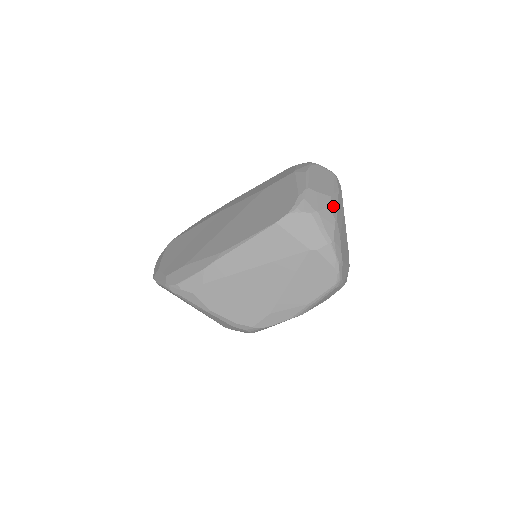
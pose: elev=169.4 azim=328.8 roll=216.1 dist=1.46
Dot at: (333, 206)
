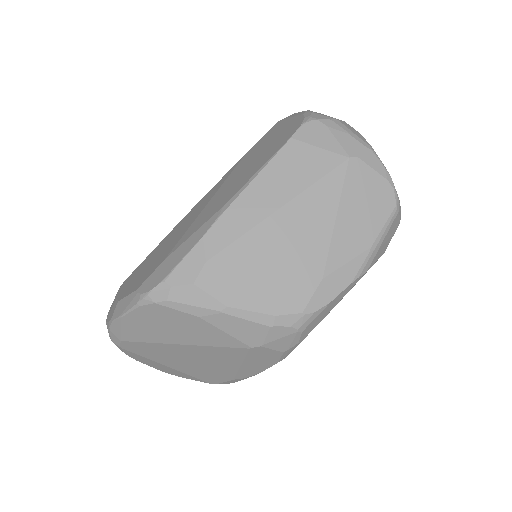
Dot at: occluded
